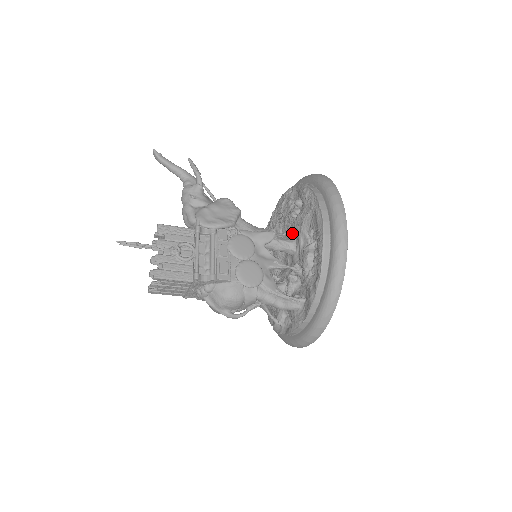
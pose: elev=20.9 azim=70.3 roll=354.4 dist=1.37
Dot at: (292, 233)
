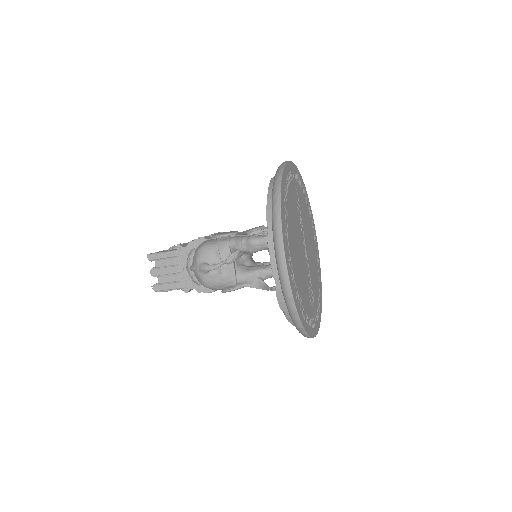
Dot at: occluded
